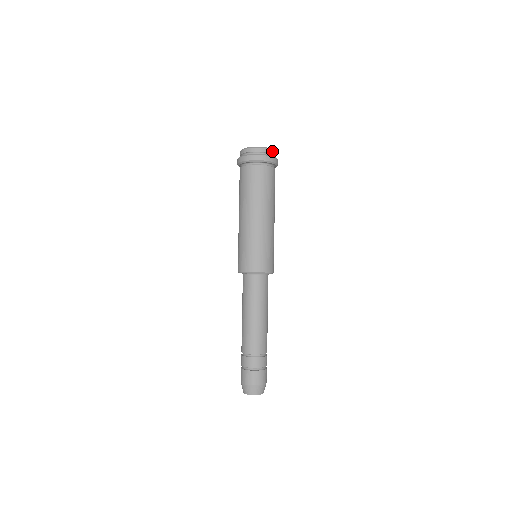
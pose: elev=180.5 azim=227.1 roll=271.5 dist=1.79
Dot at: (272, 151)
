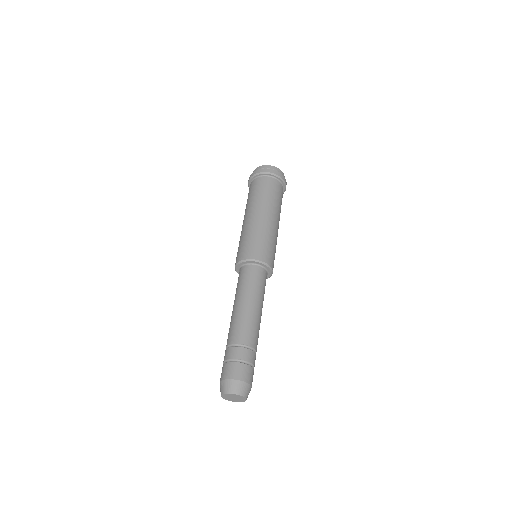
Dot at: (273, 167)
